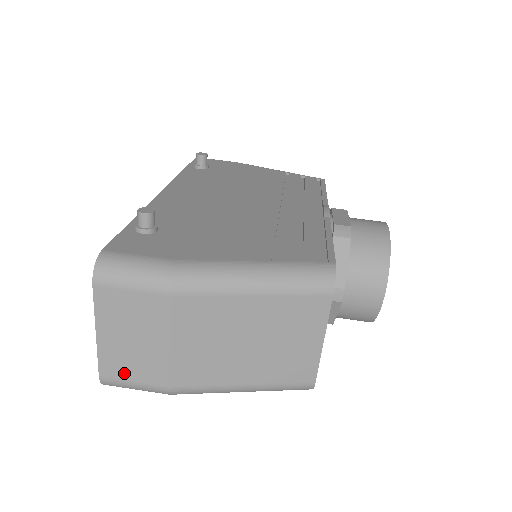
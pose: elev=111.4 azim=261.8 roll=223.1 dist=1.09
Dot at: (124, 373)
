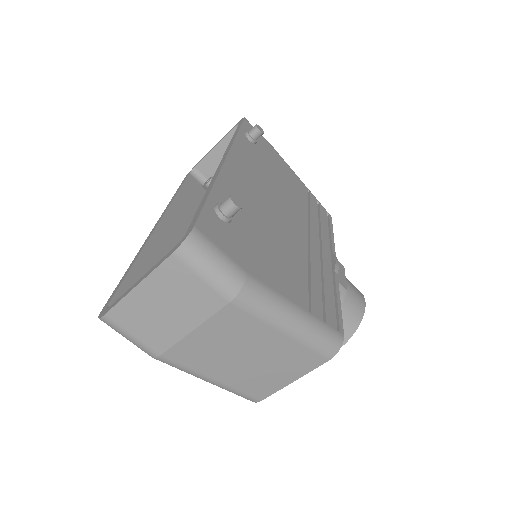
Dot at: (131, 325)
